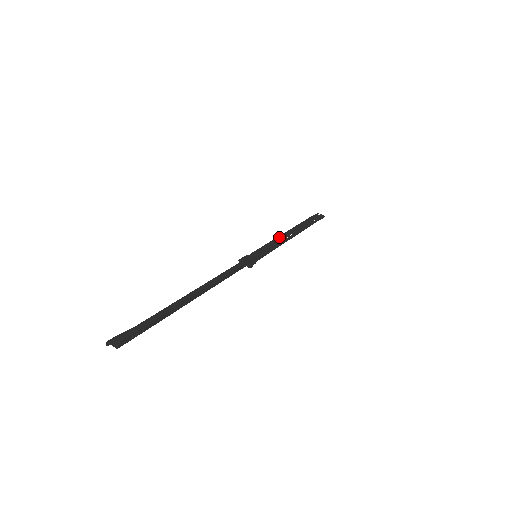
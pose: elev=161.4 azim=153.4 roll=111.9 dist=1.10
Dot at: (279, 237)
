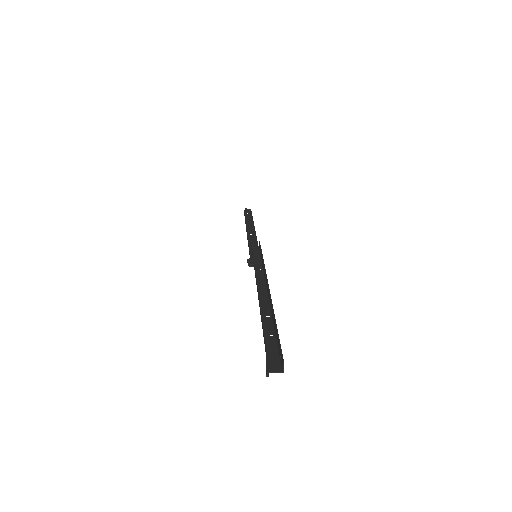
Dot at: (247, 236)
